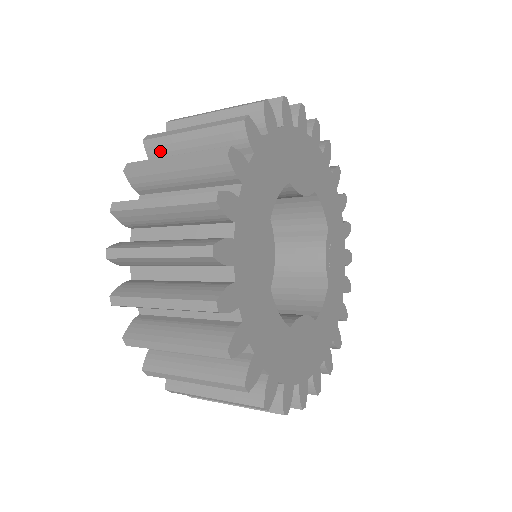
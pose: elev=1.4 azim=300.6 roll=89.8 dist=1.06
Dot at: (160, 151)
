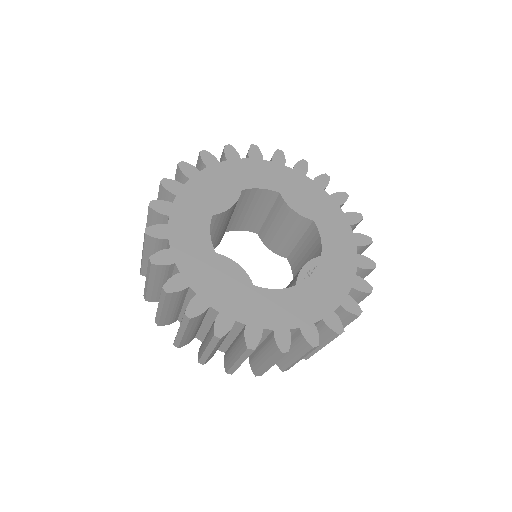
Dot at: occluded
